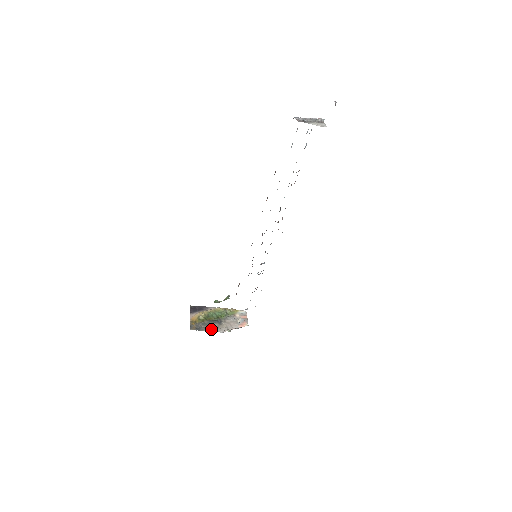
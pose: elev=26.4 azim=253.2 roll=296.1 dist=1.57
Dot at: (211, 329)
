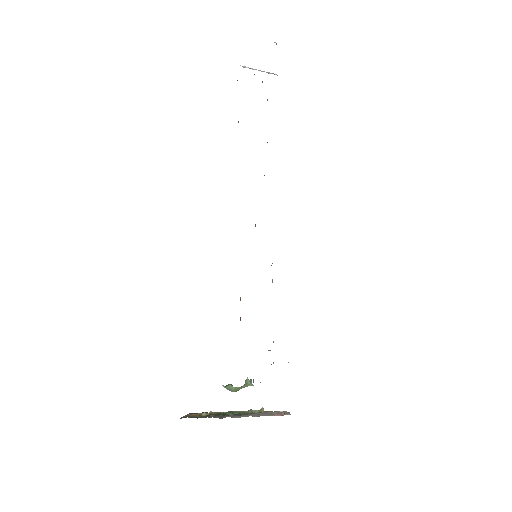
Dot at: (218, 417)
